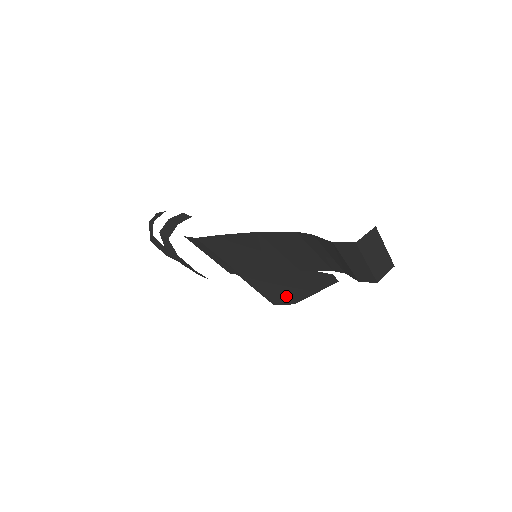
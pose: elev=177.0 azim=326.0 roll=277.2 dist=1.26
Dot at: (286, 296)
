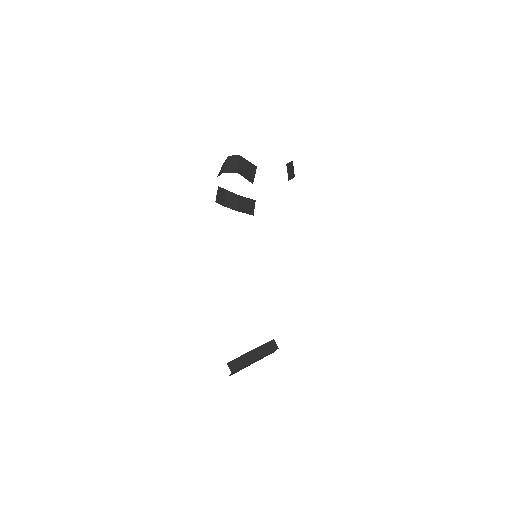
Dot at: occluded
